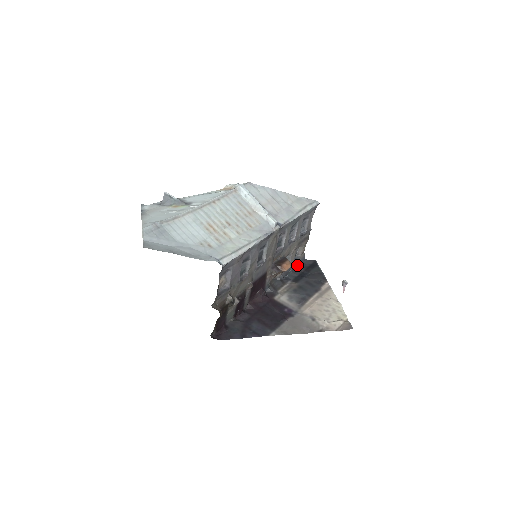
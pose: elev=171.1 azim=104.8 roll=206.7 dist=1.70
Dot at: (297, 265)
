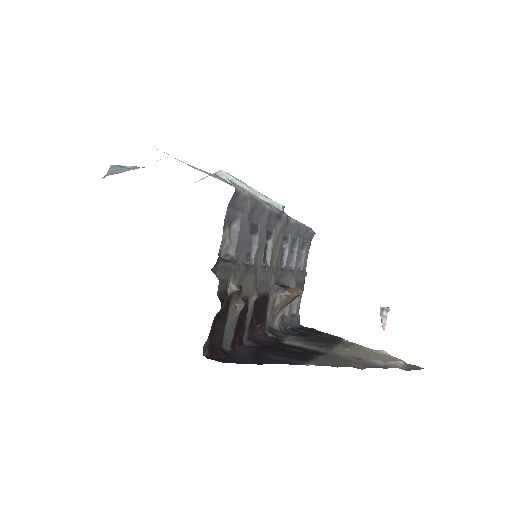
Dot at: (293, 326)
